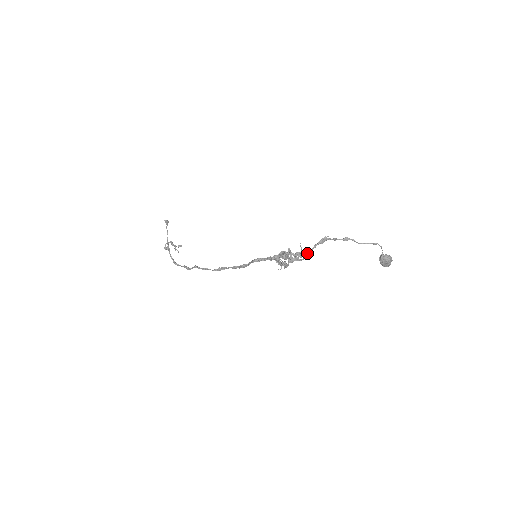
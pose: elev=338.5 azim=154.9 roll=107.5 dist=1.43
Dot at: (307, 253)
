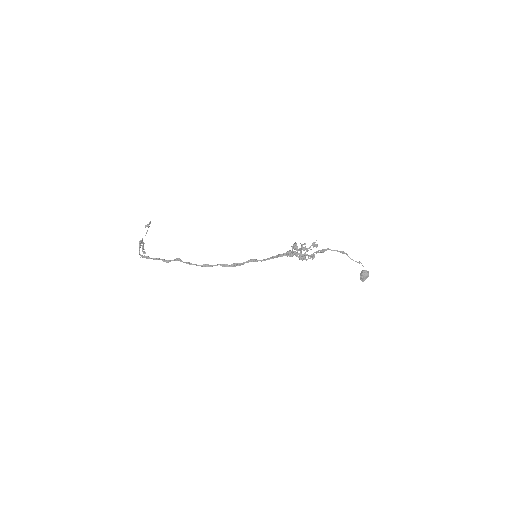
Dot at: (317, 251)
